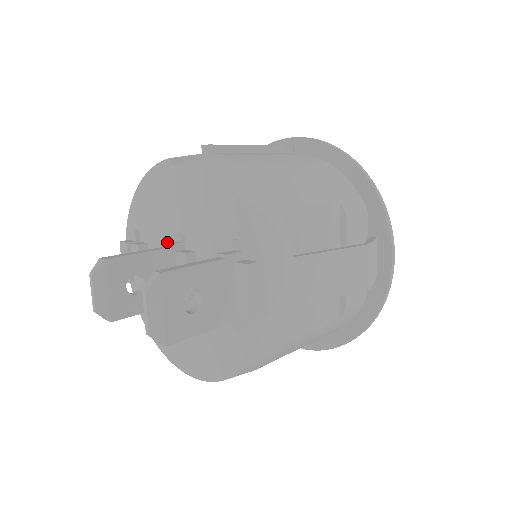
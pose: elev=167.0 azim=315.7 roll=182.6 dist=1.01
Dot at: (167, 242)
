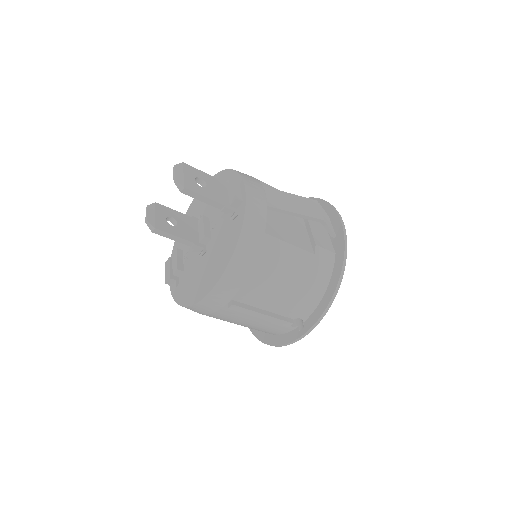
Dot at: occluded
